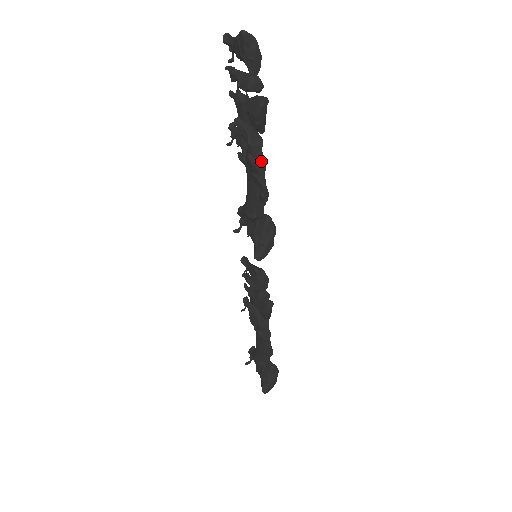
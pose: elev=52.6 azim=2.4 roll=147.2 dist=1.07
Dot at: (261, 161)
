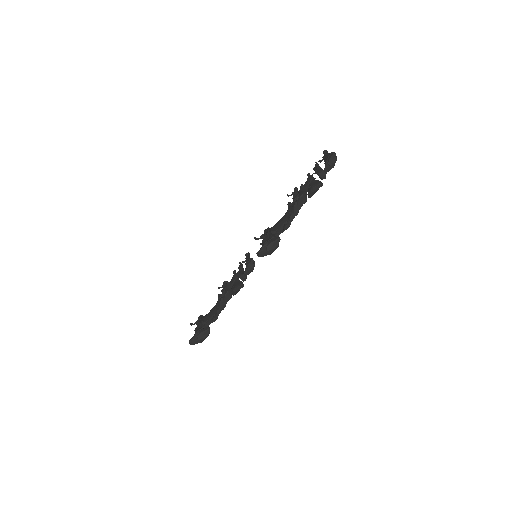
Dot at: (299, 209)
